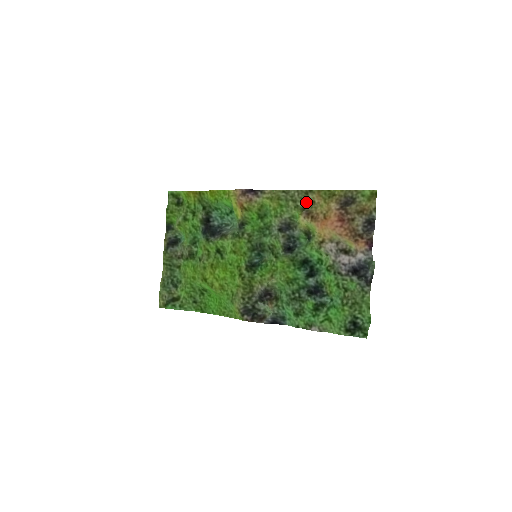
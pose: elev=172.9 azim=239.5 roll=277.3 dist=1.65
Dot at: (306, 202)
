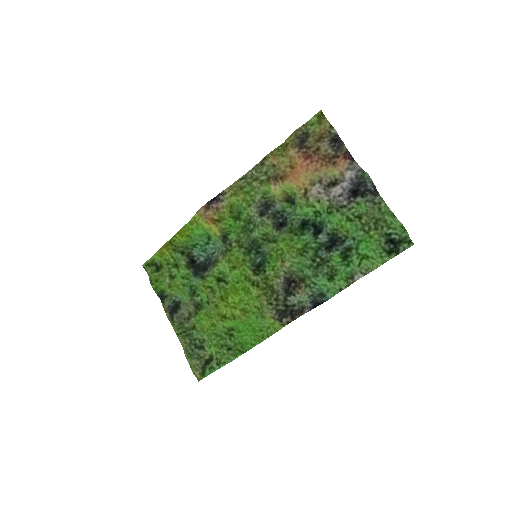
Dot at: (267, 172)
